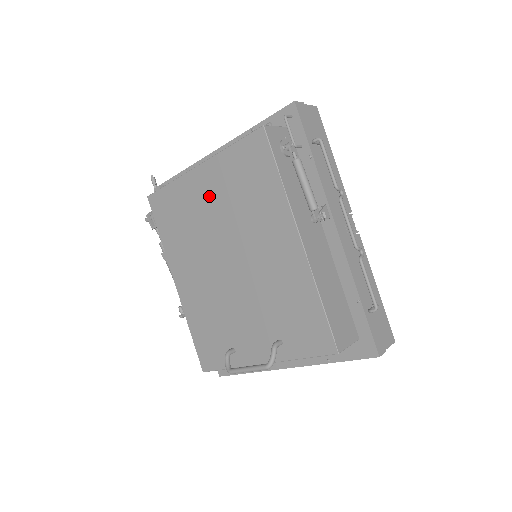
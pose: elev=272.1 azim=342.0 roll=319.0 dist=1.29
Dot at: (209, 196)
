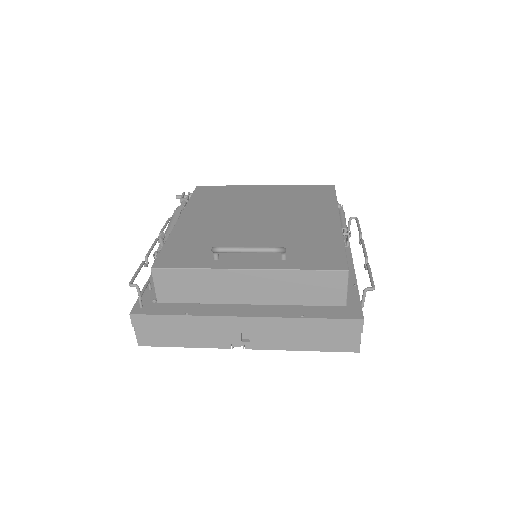
Dot at: (264, 195)
